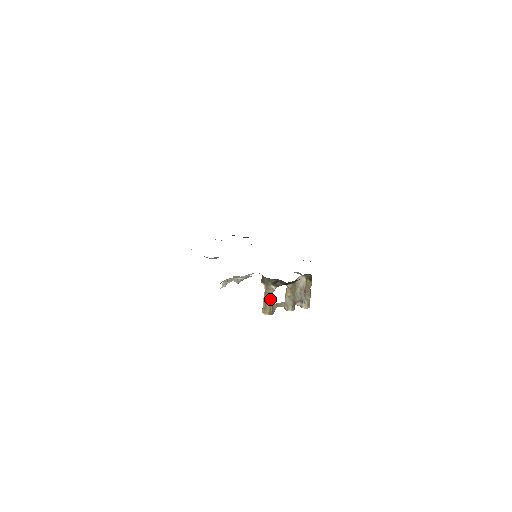
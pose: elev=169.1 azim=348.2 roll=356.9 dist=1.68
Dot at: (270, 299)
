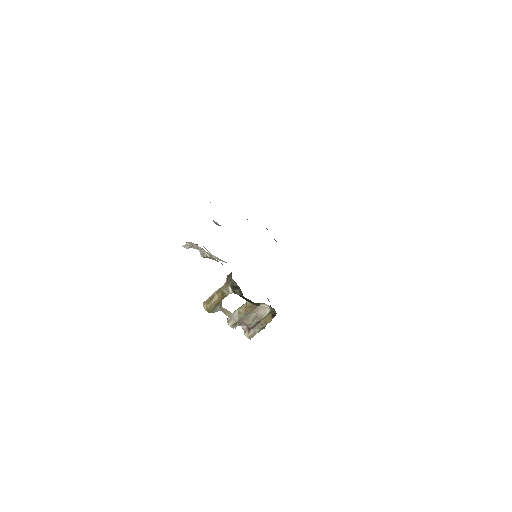
Dot at: (220, 298)
